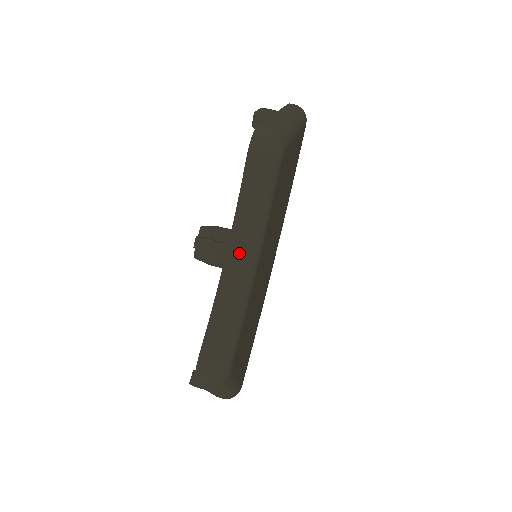
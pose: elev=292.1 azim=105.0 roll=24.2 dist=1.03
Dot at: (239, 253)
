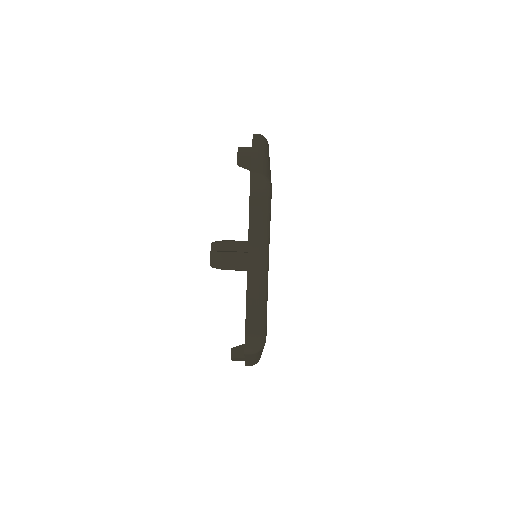
Dot at: (256, 261)
